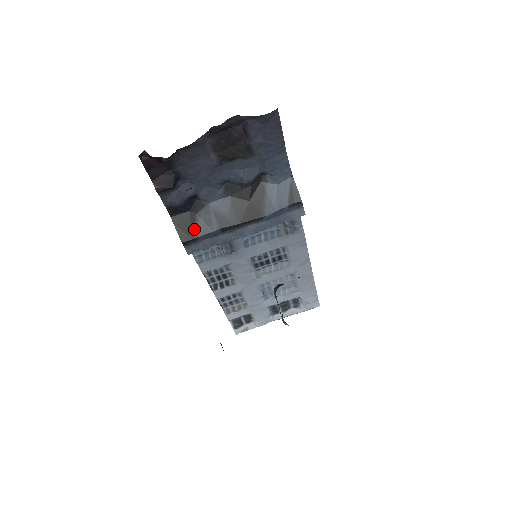
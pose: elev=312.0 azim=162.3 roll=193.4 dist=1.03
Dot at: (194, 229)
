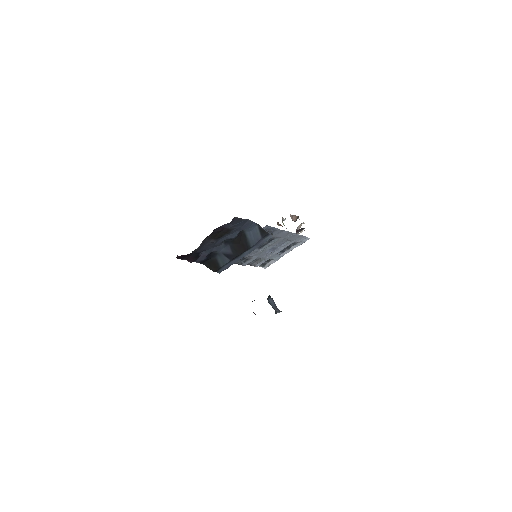
Dot at: (217, 264)
